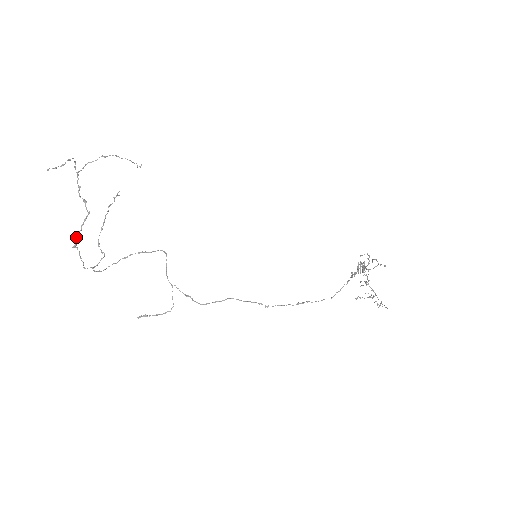
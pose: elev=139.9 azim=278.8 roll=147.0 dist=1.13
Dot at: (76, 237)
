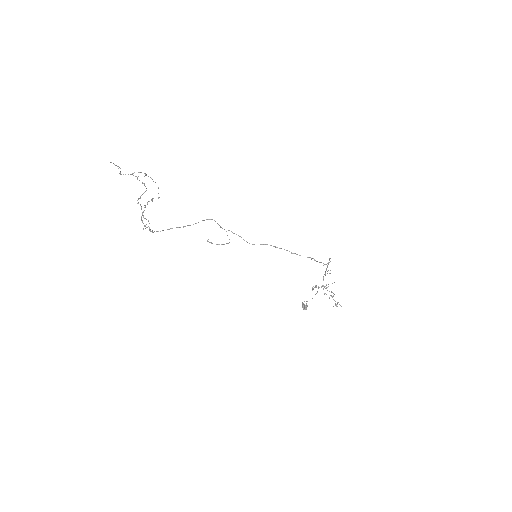
Dot at: occluded
